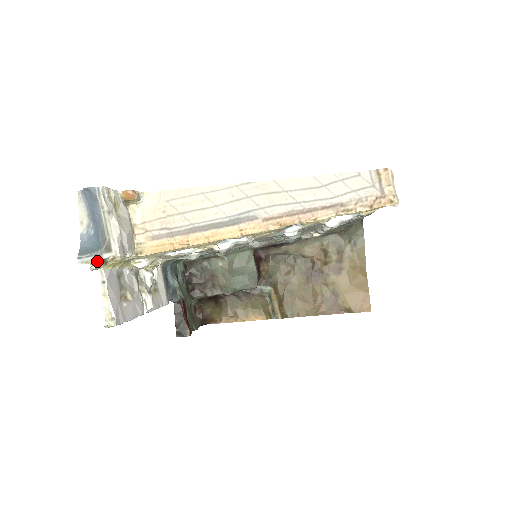
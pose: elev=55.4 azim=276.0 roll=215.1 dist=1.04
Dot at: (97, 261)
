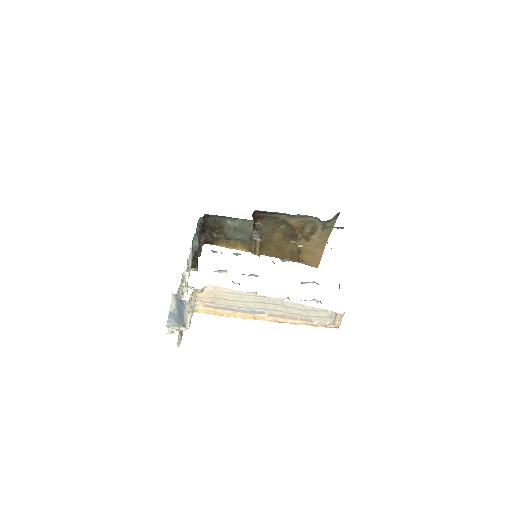
Dot at: (179, 339)
